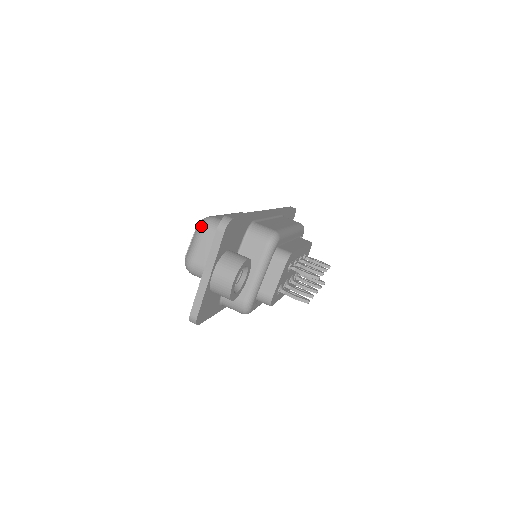
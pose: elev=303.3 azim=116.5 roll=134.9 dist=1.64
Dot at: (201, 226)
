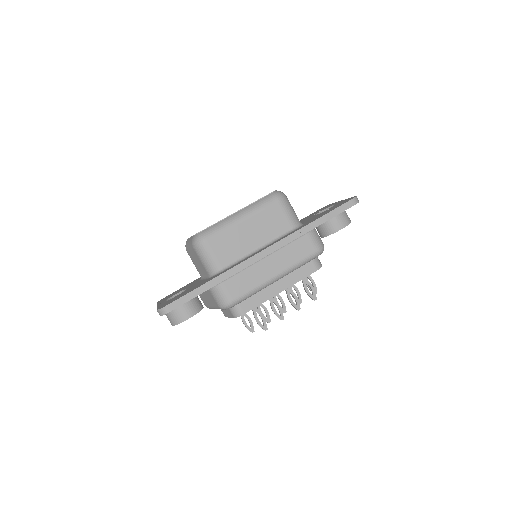
Dot at: (192, 243)
